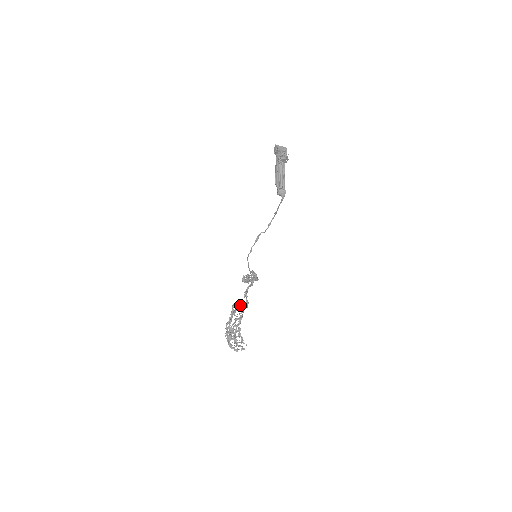
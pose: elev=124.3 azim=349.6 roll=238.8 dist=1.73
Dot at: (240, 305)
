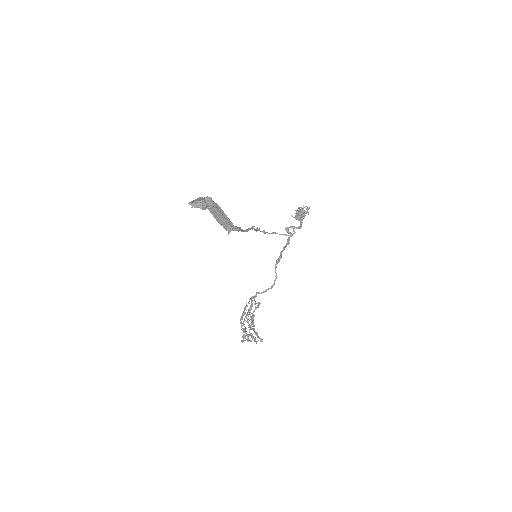
Dot at: (254, 301)
